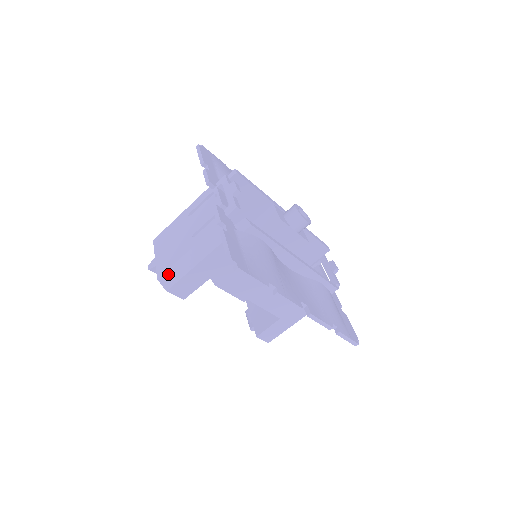
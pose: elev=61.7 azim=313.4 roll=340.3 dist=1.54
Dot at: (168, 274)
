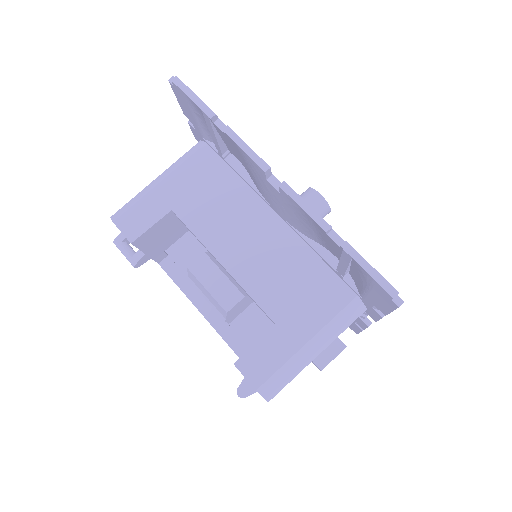
Dot at: (124, 207)
